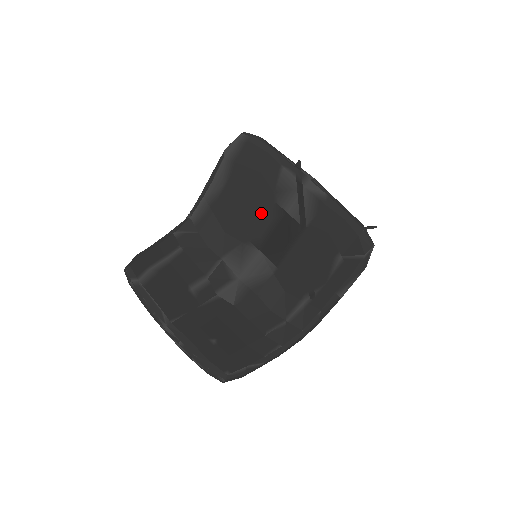
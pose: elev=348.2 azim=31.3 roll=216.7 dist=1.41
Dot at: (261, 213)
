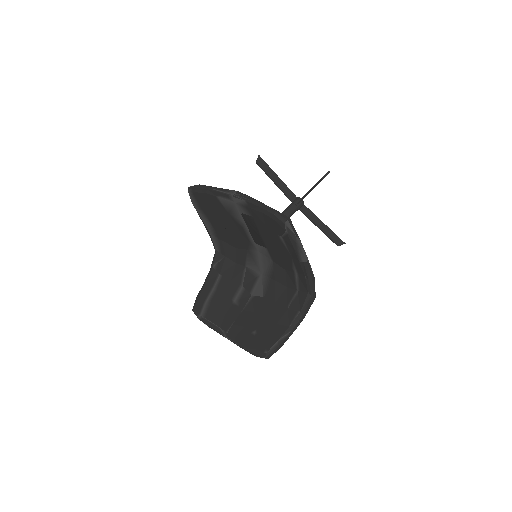
Dot at: (236, 228)
